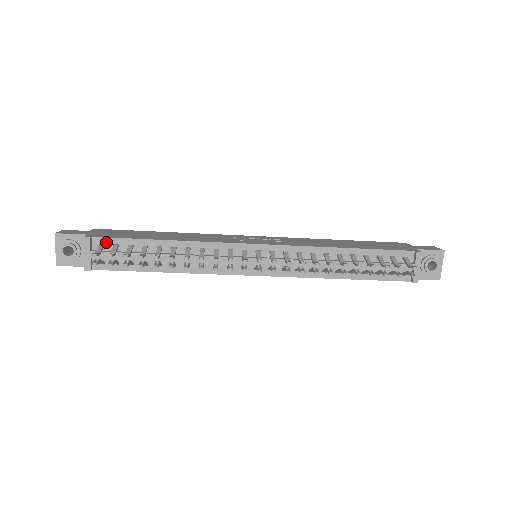
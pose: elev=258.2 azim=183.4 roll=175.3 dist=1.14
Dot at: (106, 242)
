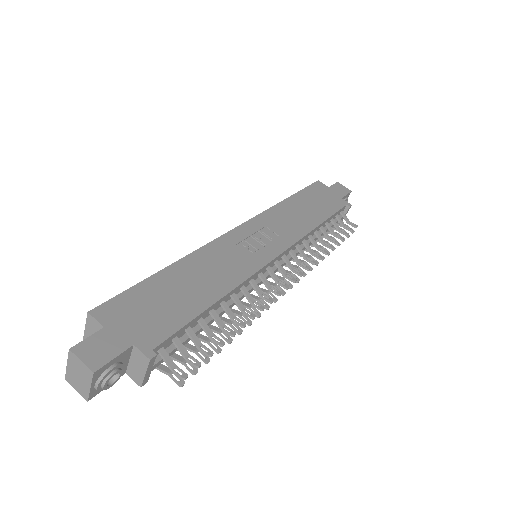
Dot at: (165, 343)
